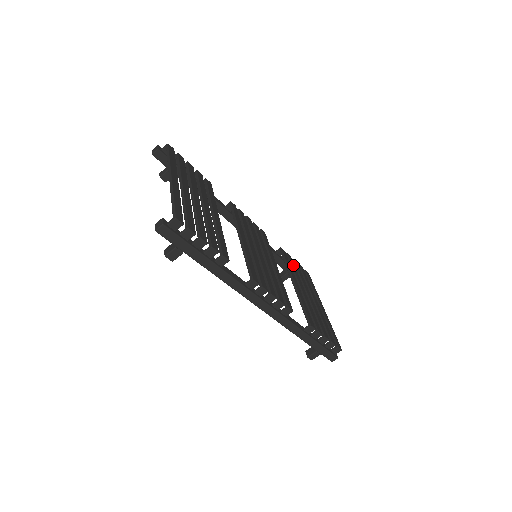
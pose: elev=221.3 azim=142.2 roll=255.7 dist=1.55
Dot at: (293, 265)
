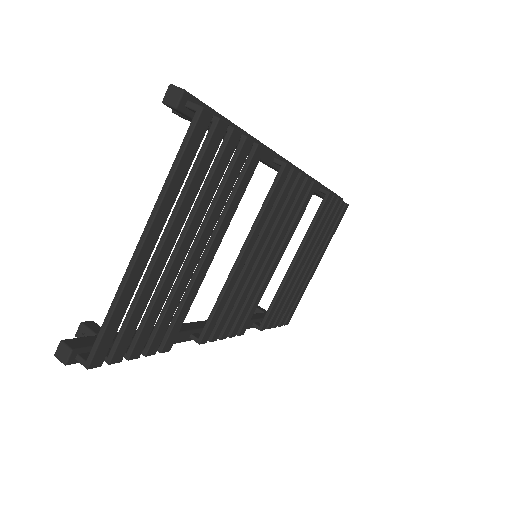
Dot at: (325, 218)
